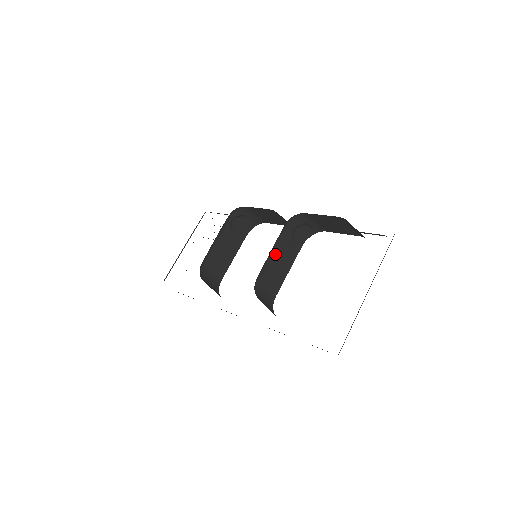
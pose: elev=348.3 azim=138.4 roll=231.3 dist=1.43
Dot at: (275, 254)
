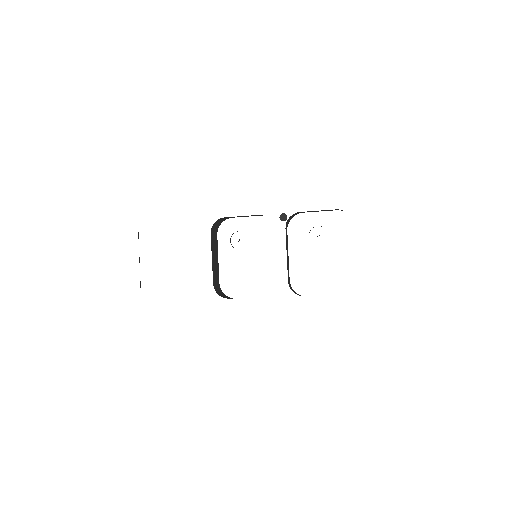
Dot at: occluded
